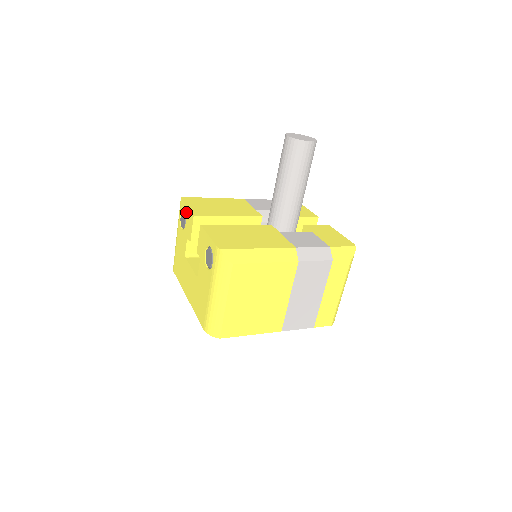
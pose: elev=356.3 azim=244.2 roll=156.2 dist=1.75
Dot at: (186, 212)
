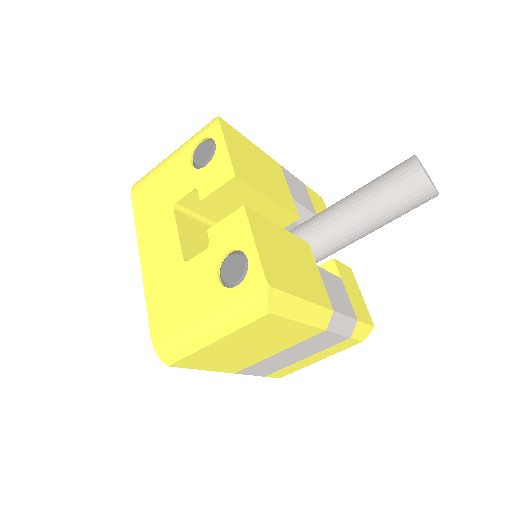
Dot at: (220, 152)
